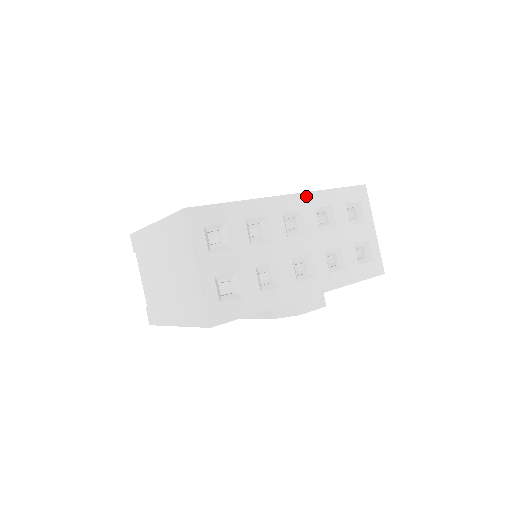
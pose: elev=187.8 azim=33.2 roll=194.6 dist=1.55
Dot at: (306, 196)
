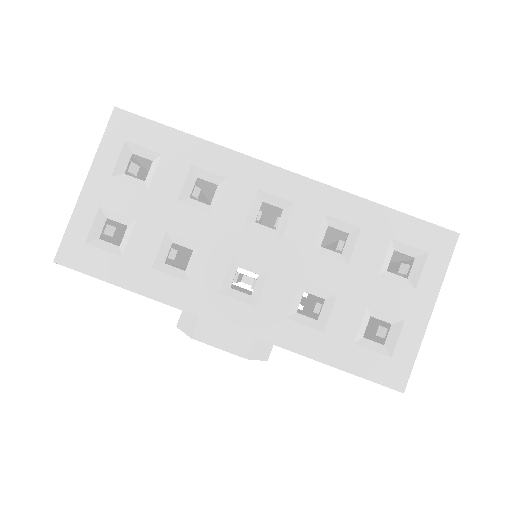
Dot at: (318, 188)
